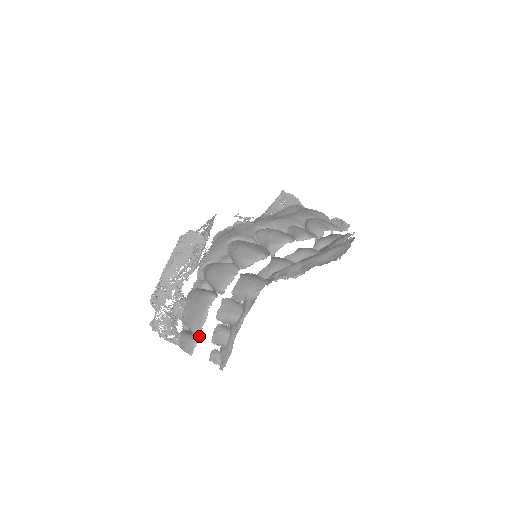
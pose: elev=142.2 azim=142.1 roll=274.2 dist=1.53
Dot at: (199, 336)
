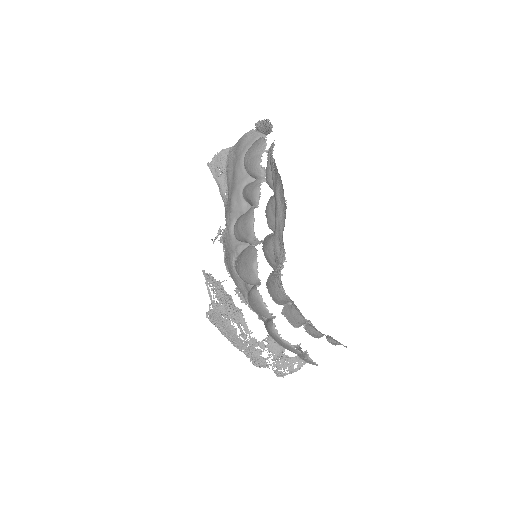
Dot at: (305, 351)
